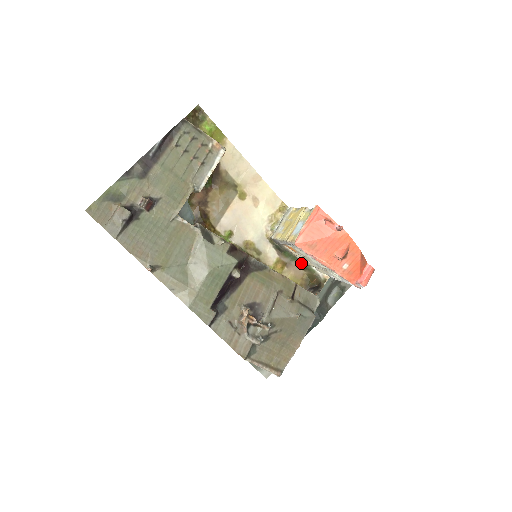
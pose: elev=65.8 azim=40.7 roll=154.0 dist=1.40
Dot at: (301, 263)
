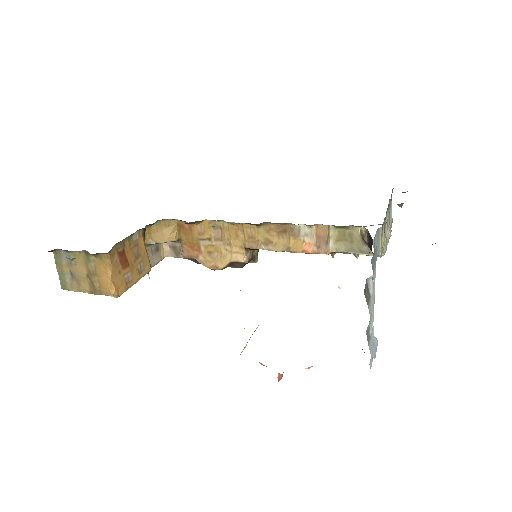
Dot at: occluded
